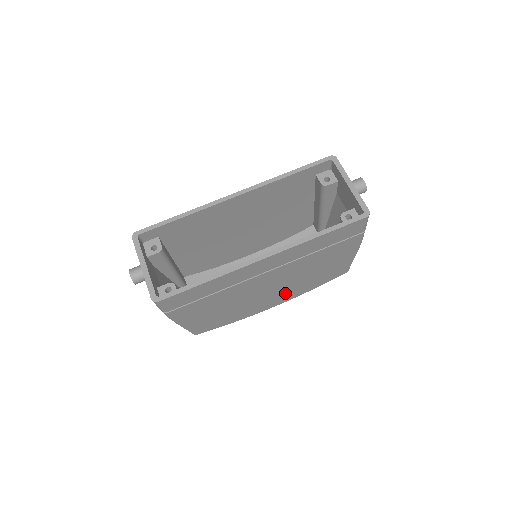
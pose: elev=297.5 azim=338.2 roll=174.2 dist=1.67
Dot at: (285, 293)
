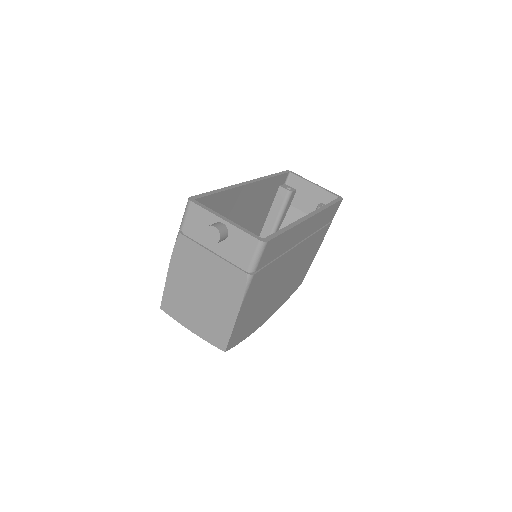
Dot at: (279, 297)
